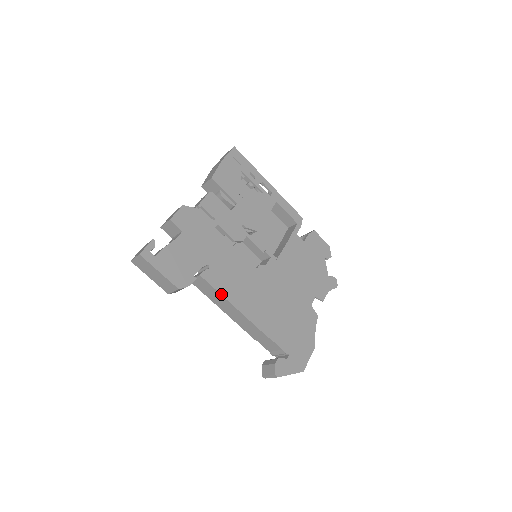
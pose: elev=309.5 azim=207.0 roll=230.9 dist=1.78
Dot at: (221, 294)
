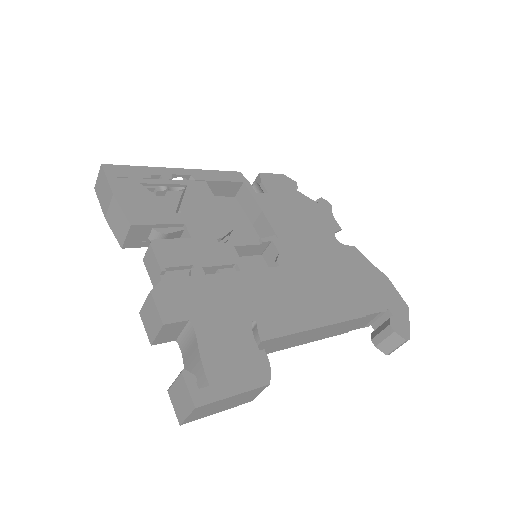
Dot at: (296, 333)
